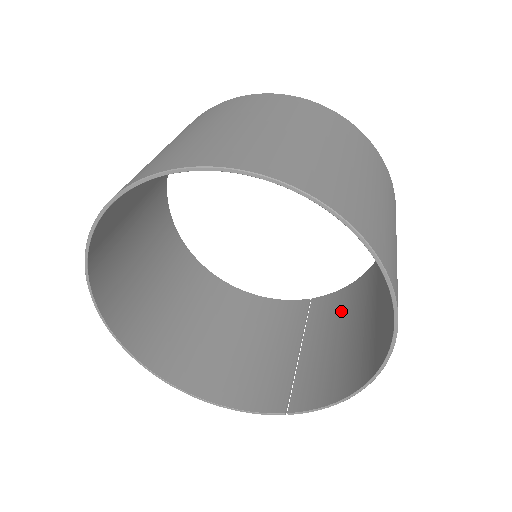
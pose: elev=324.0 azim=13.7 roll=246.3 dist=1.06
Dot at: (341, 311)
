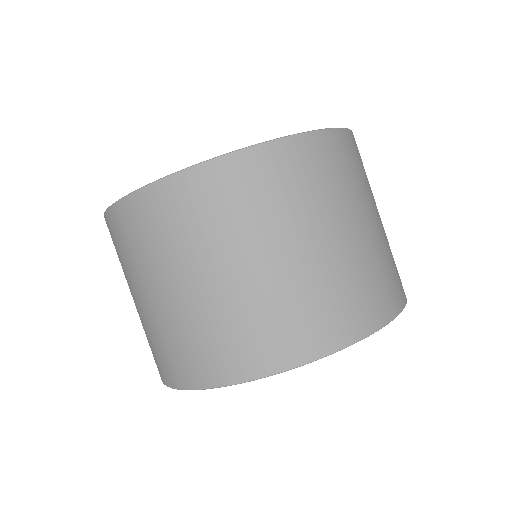
Dot at: occluded
